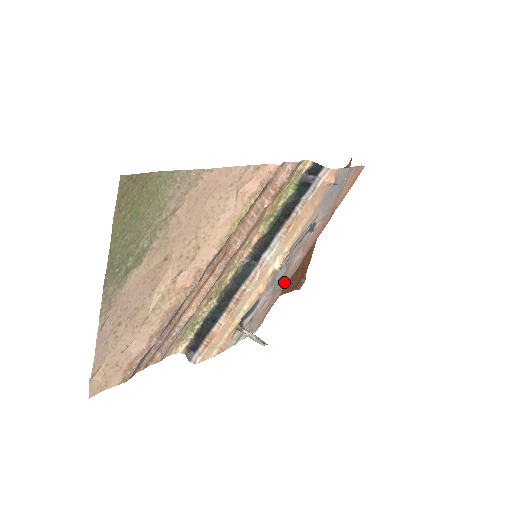
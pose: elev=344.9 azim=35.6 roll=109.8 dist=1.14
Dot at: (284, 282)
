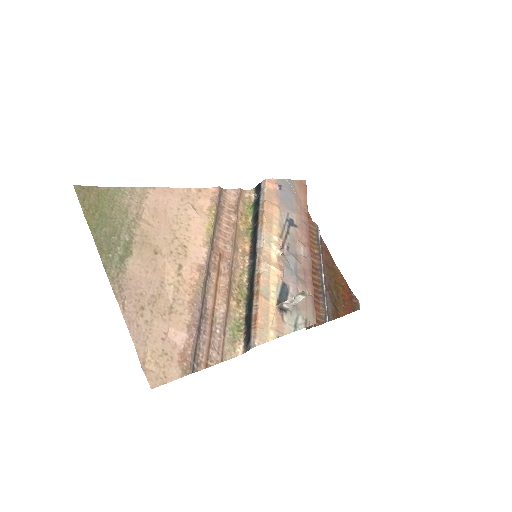
Dot at: (306, 273)
